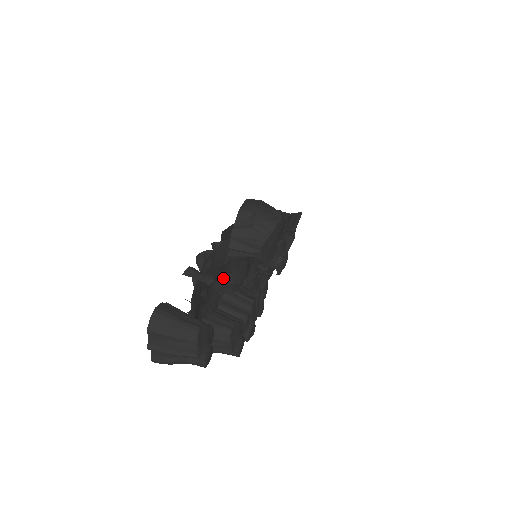
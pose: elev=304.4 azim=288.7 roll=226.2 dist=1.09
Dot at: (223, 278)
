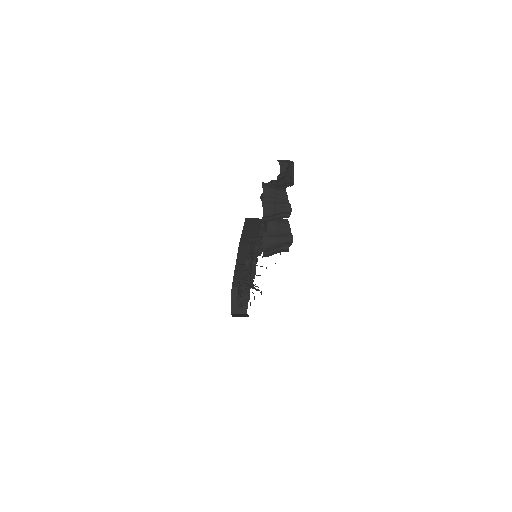
Dot at: (288, 164)
